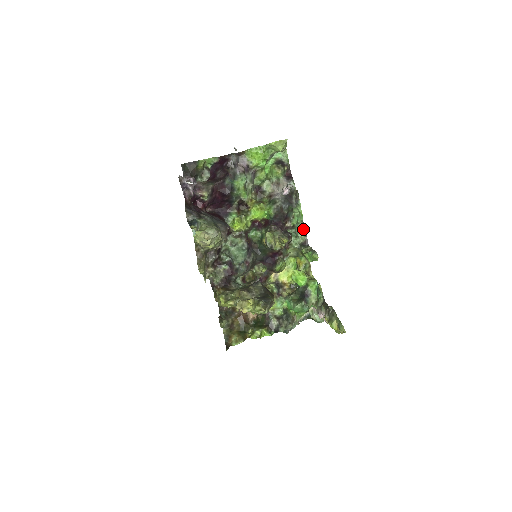
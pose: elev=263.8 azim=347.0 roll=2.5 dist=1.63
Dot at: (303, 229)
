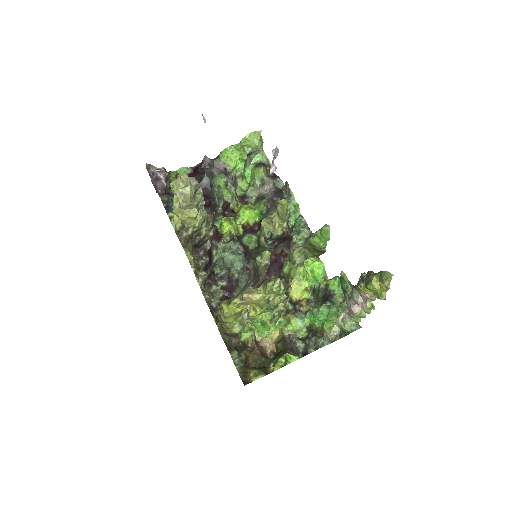
Dot at: (304, 223)
